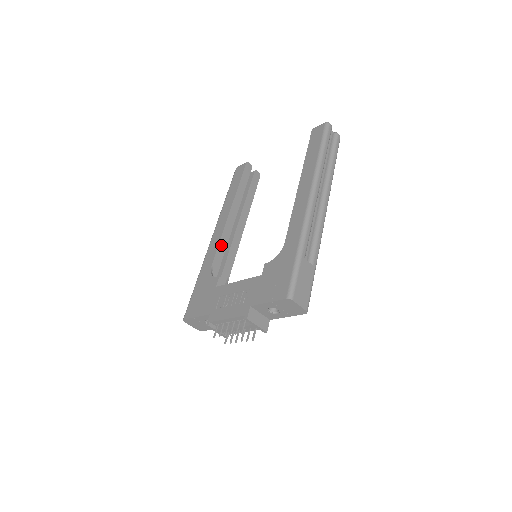
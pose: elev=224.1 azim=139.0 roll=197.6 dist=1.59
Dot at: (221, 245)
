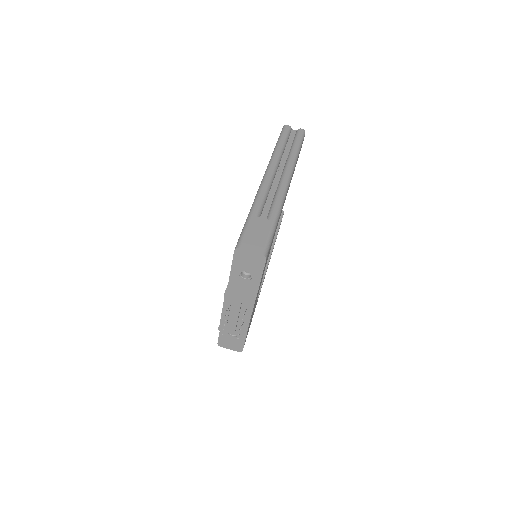
Dot at: occluded
